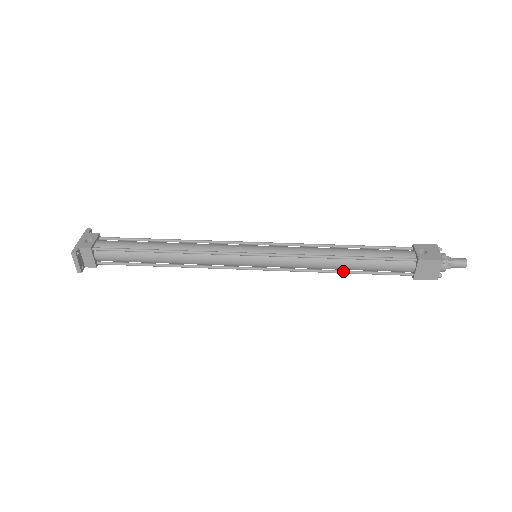
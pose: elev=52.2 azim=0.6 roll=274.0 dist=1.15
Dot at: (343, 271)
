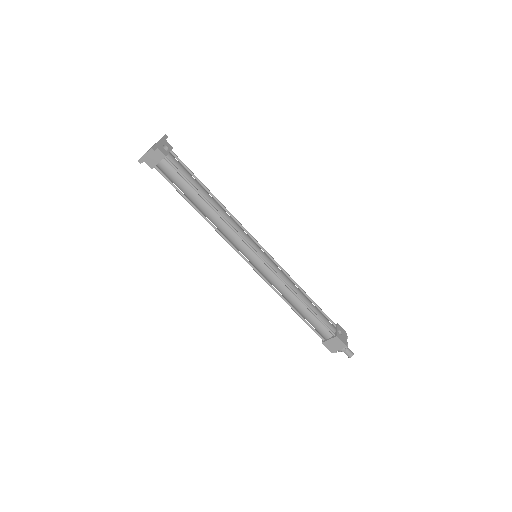
Dot at: (293, 308)
